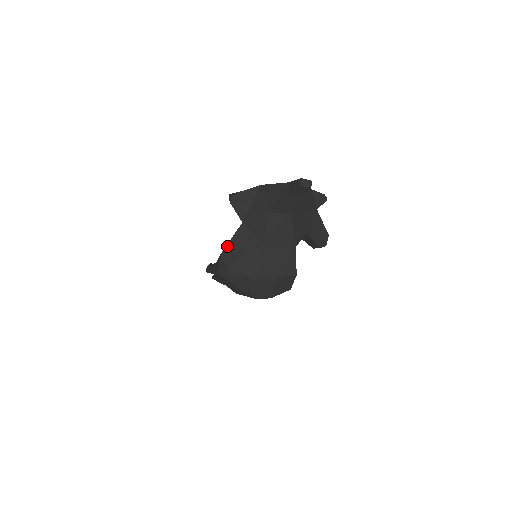
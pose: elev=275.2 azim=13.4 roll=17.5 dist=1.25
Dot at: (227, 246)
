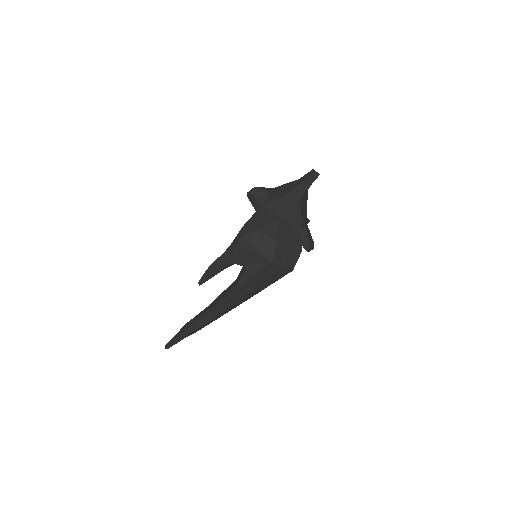
Dot at: (250, 219)
